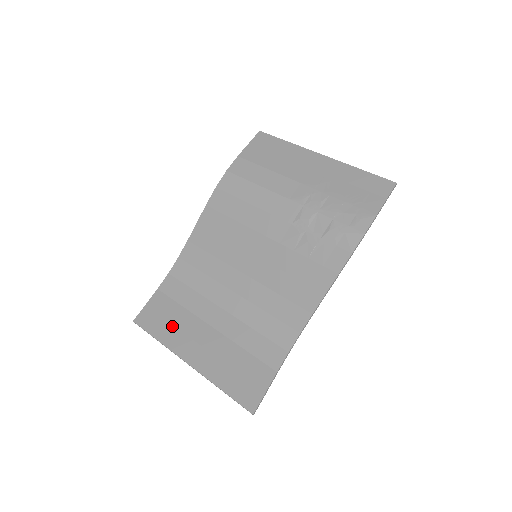
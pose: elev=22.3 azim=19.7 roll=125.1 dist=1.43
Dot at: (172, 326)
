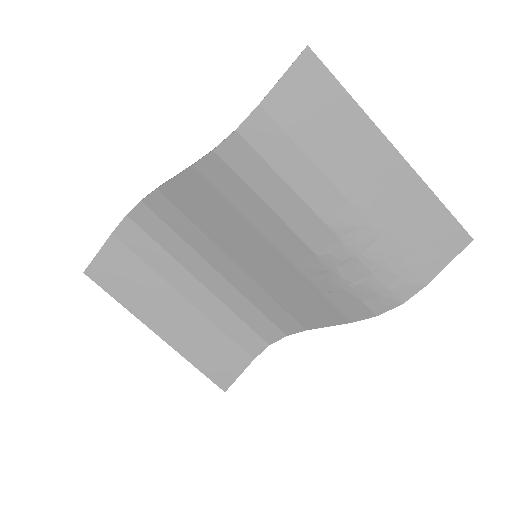
Dot at: (136, 289)
